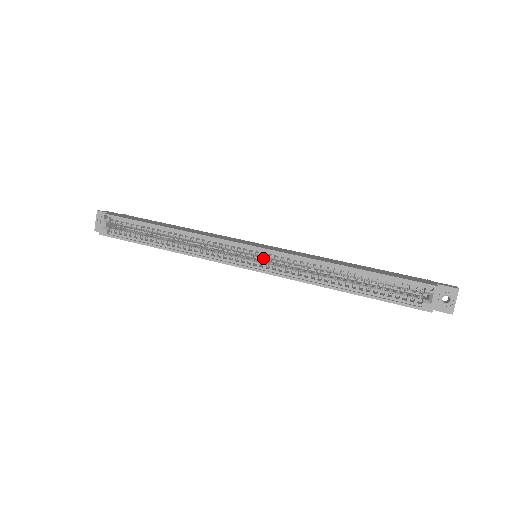
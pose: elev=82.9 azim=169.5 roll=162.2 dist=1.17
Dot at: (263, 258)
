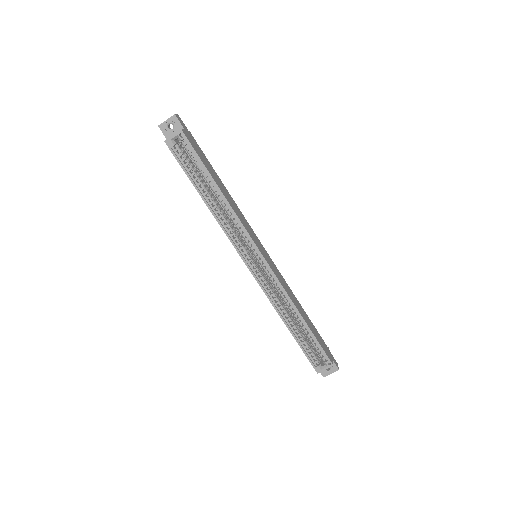
Dot at: occluded
